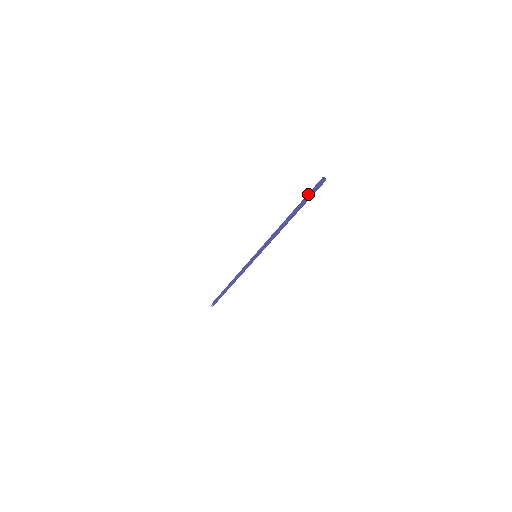
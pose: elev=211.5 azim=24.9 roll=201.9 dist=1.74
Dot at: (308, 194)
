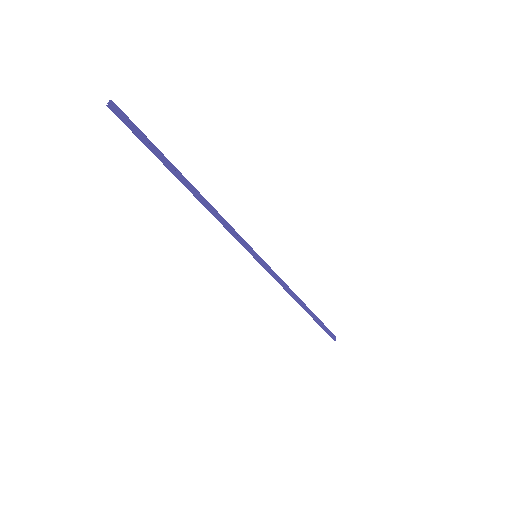
Dot at: (147, 138)
